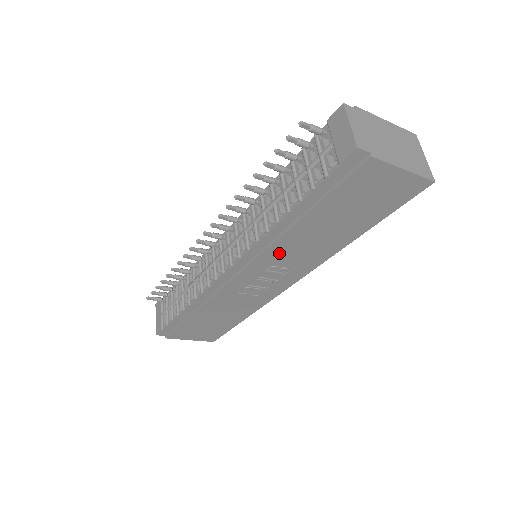
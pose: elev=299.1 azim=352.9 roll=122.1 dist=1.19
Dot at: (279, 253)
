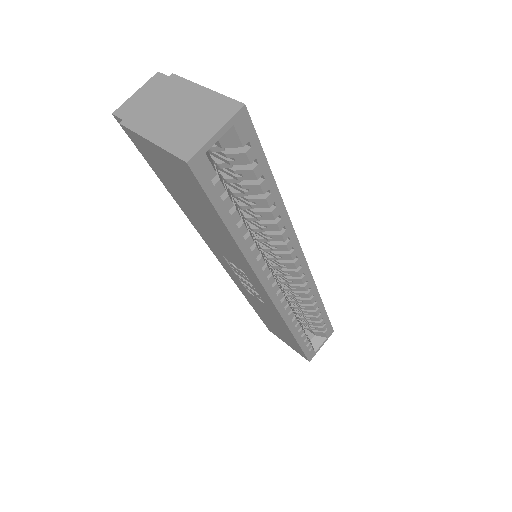
Dot at: (212, 244)
